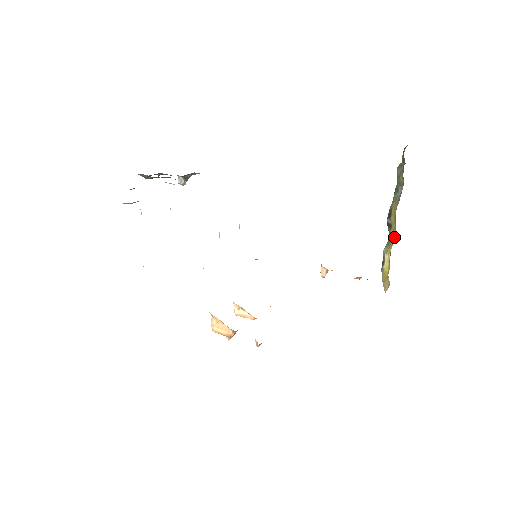
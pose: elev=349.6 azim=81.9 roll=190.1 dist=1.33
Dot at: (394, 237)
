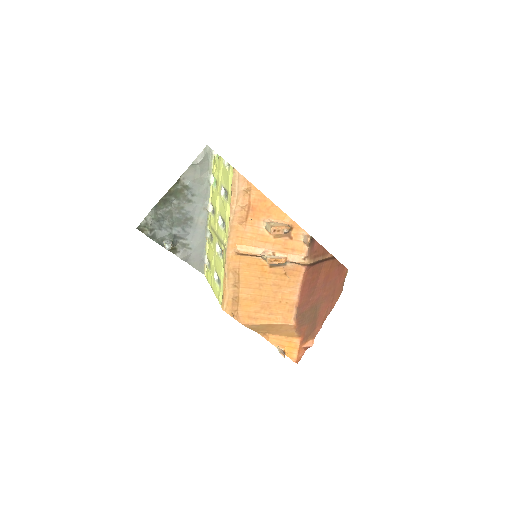
Dot at: occluded
